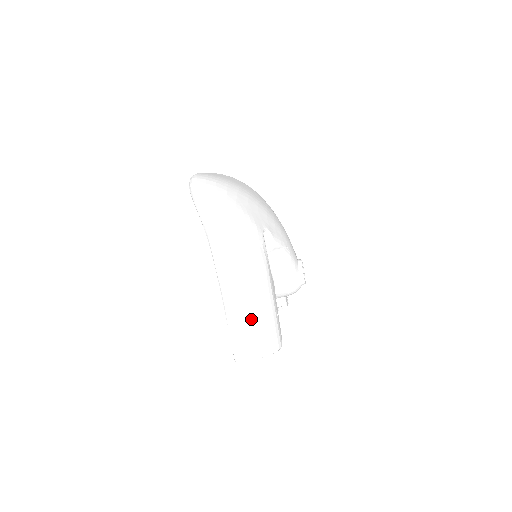
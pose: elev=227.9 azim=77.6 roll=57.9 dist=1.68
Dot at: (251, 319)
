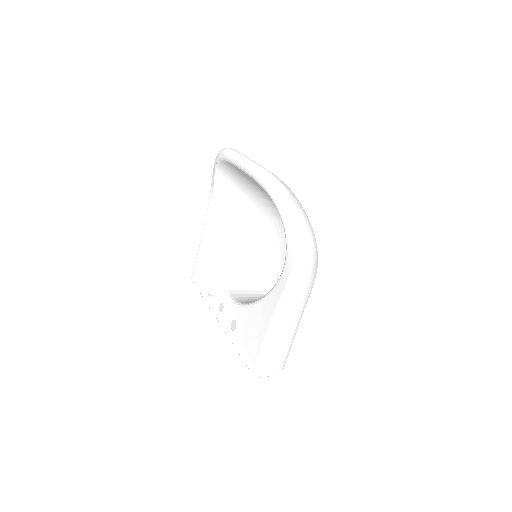
Dot at: (287, 341)
